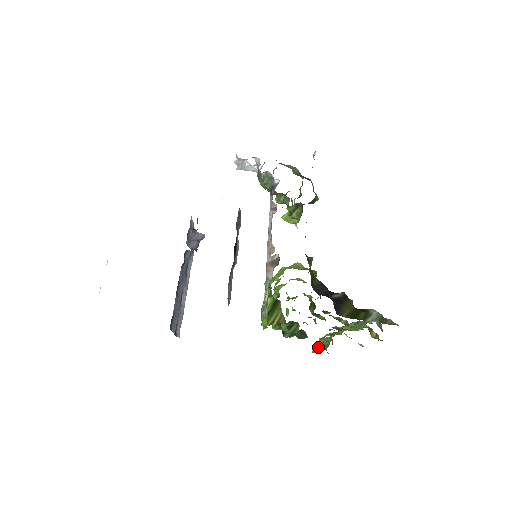
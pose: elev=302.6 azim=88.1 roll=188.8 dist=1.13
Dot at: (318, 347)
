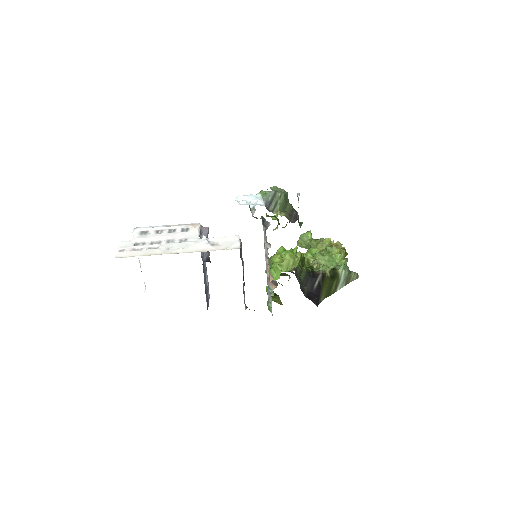
Dot at: (301, 244)
